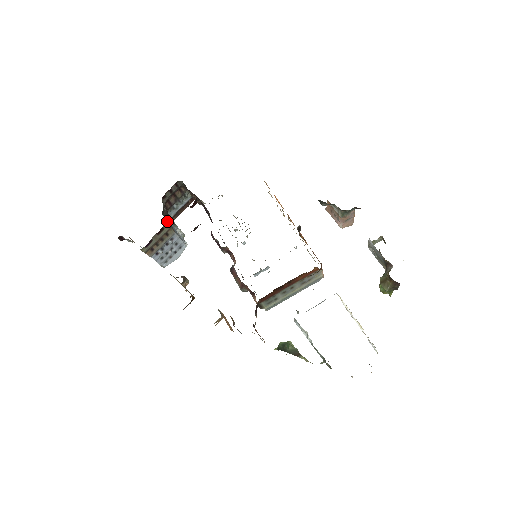
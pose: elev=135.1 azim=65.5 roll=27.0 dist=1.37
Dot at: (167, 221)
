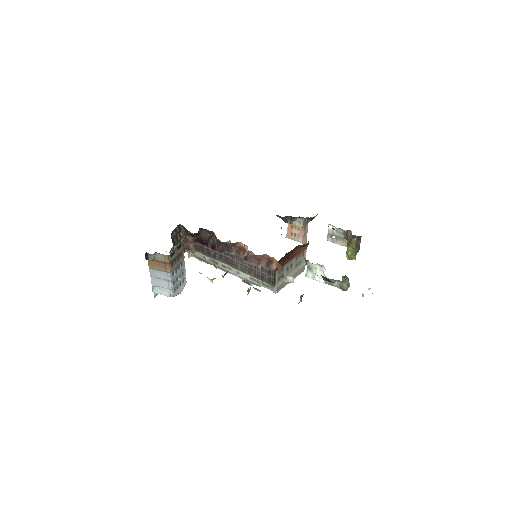
Dot at: occluded
